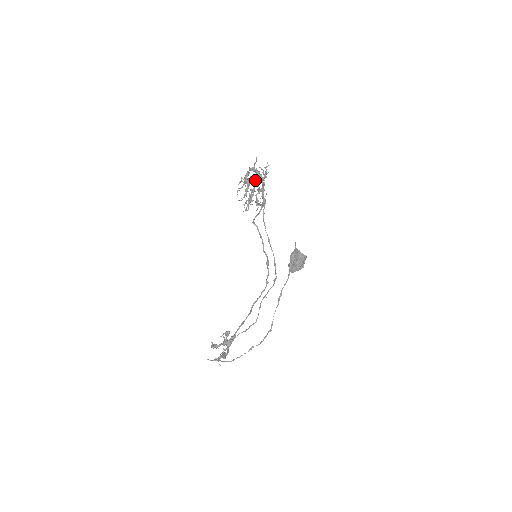
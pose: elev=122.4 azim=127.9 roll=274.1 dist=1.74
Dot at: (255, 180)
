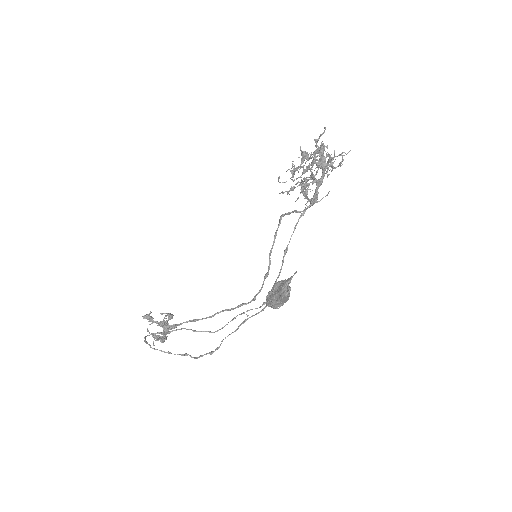
Dot at: (314, 161)
